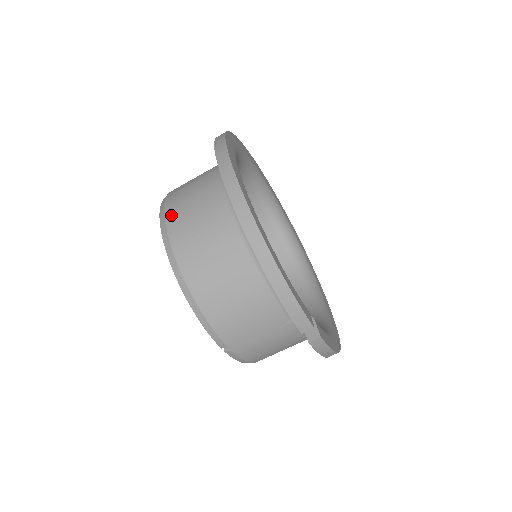
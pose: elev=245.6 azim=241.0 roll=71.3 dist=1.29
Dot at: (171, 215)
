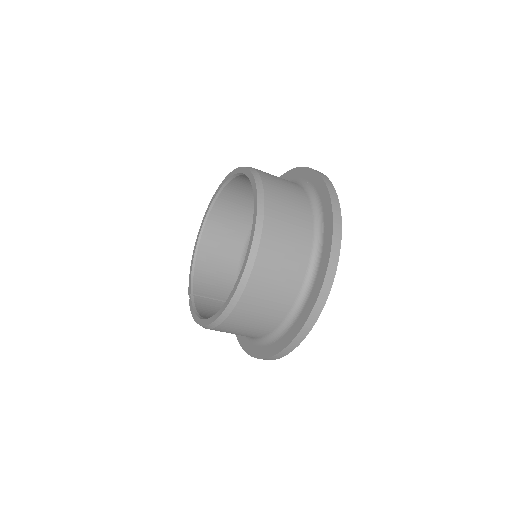
Dot at: (235, 317)
